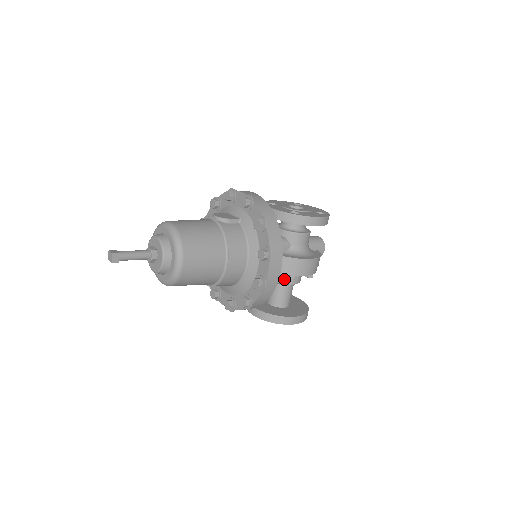
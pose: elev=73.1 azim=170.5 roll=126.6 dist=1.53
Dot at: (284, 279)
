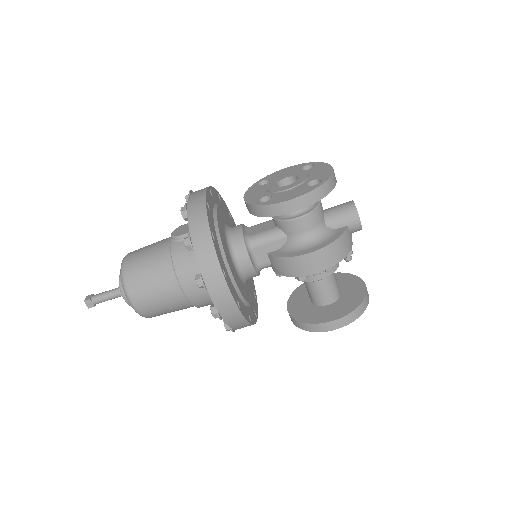
Dot at: occluded
